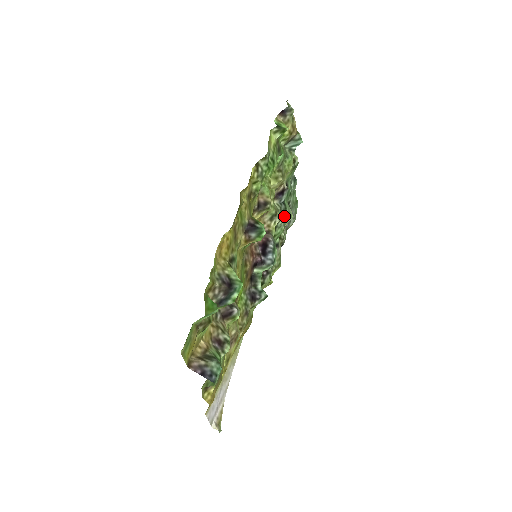
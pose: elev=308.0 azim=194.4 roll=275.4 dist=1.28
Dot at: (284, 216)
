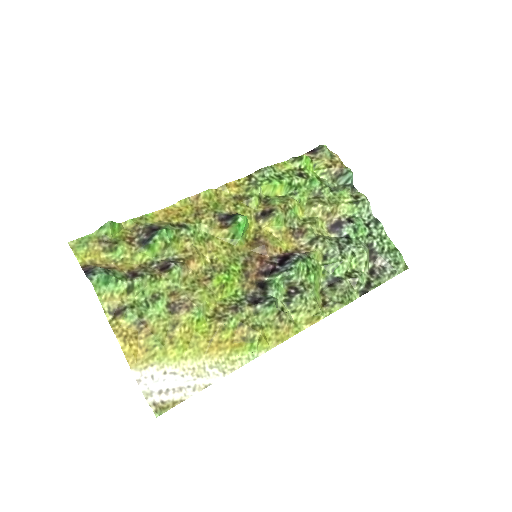
Dot at: (343, 247)
